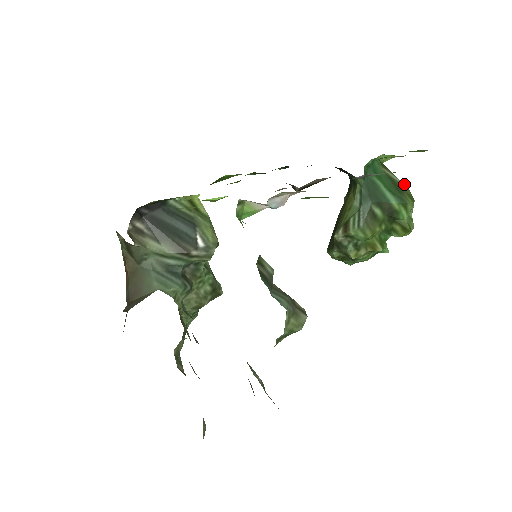
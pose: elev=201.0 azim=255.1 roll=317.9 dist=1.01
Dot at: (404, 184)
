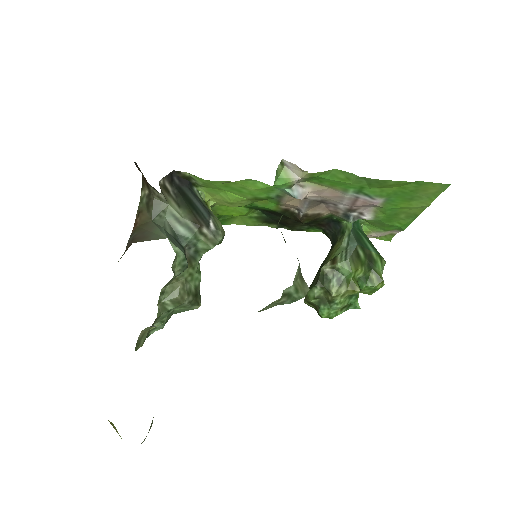
Dot at: occluded
